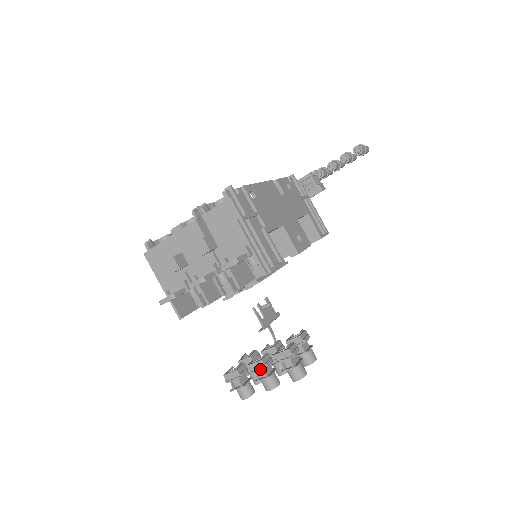
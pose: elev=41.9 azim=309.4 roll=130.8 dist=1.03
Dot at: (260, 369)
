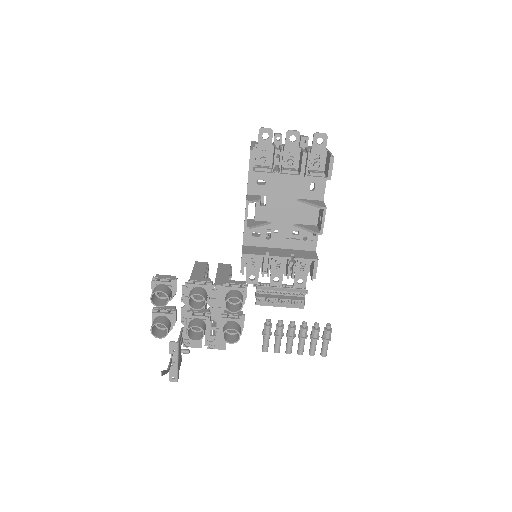
Dot at: (203, 282)
